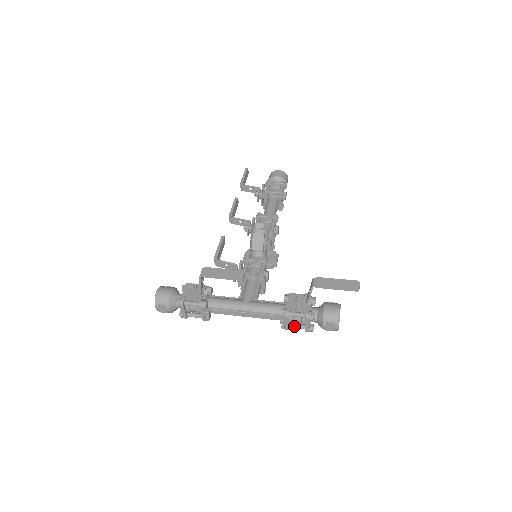
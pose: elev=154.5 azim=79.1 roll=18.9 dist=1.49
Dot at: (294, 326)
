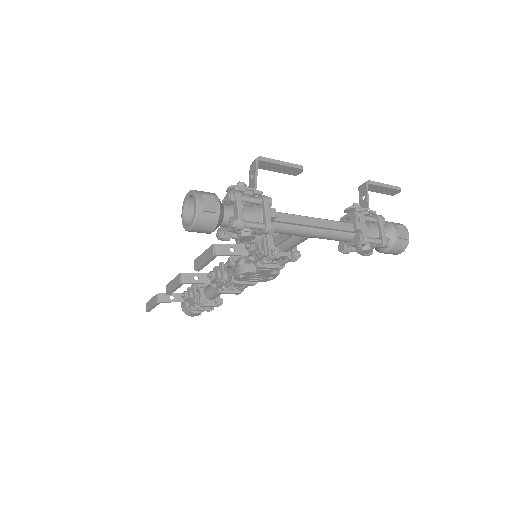
Dot at: (370, 237)
